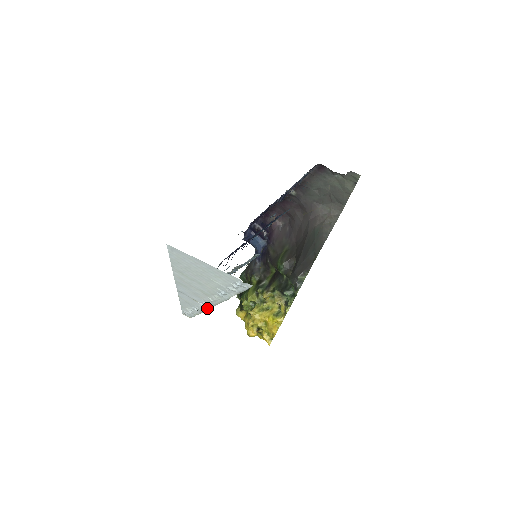
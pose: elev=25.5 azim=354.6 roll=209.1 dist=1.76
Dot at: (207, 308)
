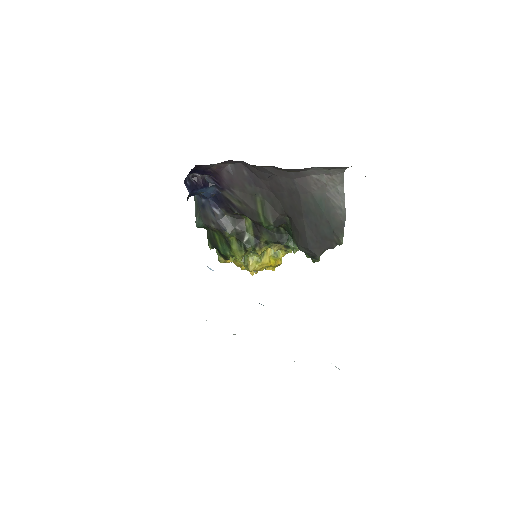
Dot at: occluded
